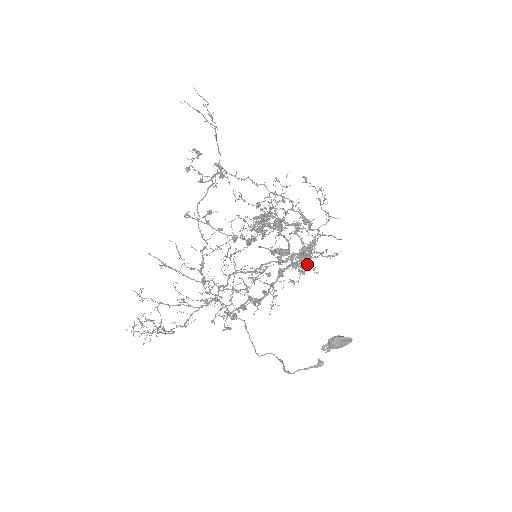
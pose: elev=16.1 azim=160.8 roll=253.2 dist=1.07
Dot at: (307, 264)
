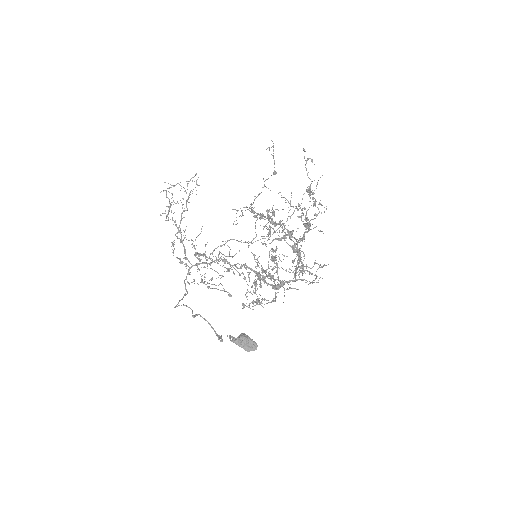
Dot at: occluded
